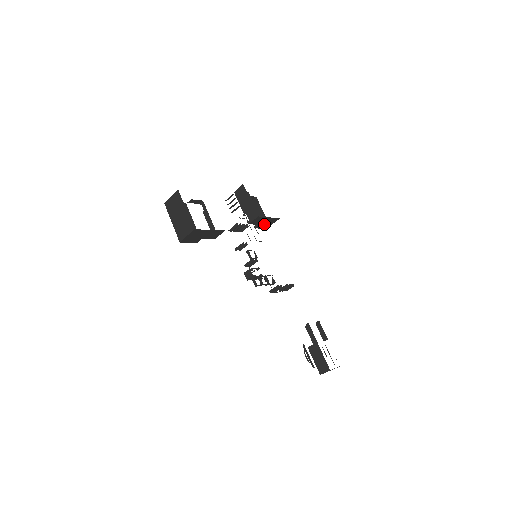
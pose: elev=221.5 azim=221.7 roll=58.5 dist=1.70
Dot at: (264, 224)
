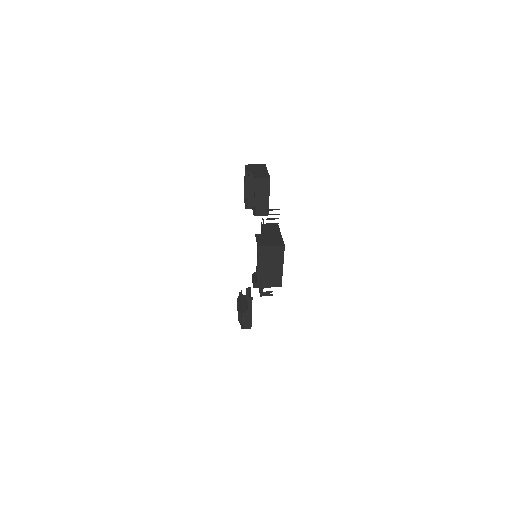
Dot at: occluded
